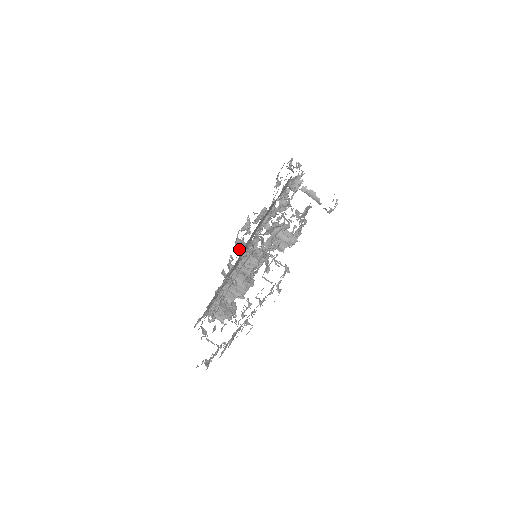
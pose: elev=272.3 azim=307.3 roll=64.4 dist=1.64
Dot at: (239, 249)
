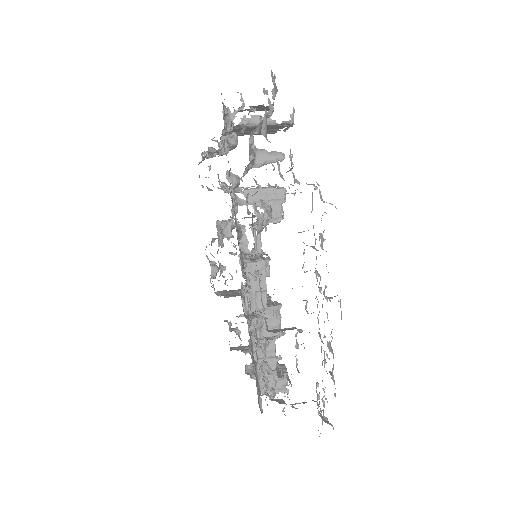
Dot at: (228, 296)
